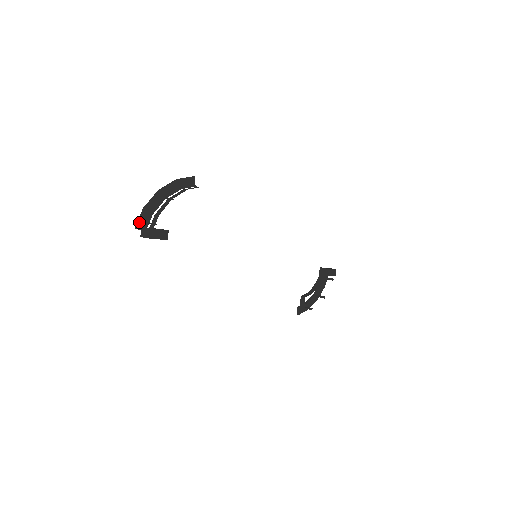
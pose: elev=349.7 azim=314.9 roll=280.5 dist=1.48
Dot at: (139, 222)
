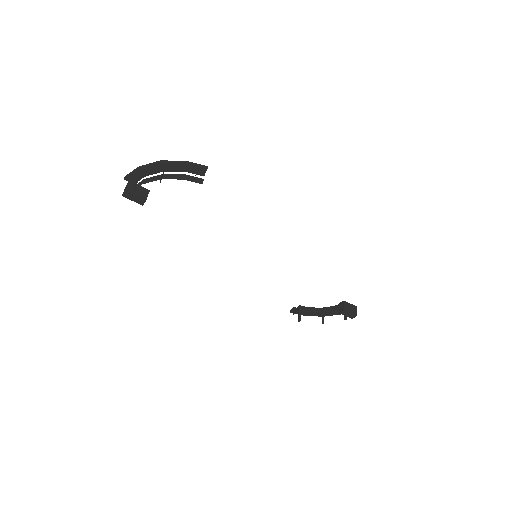
Dot at: (128, 176)
